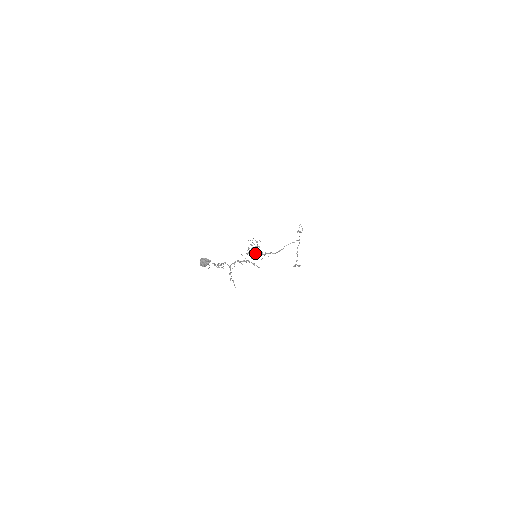
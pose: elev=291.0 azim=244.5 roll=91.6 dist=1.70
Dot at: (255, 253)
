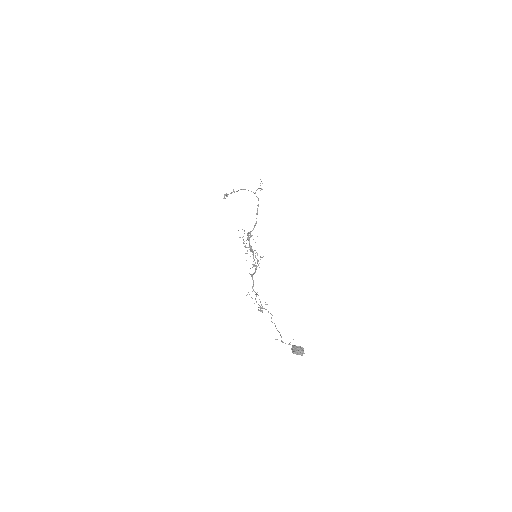
Dot at: occluded
